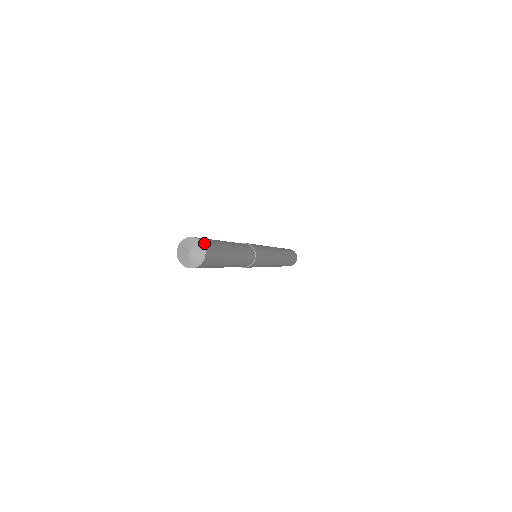
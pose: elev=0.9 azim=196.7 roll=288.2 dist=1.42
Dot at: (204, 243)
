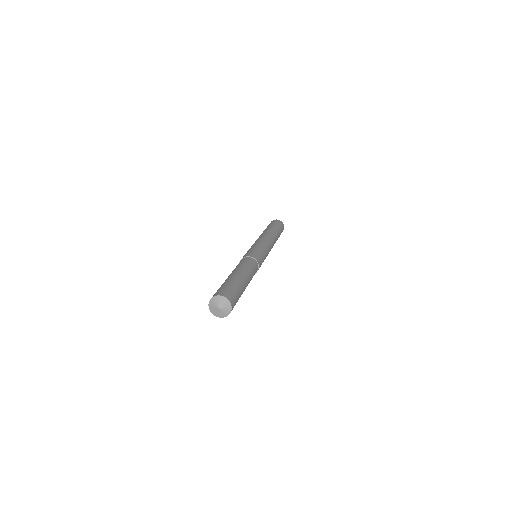
Dot at: (228, 298)
